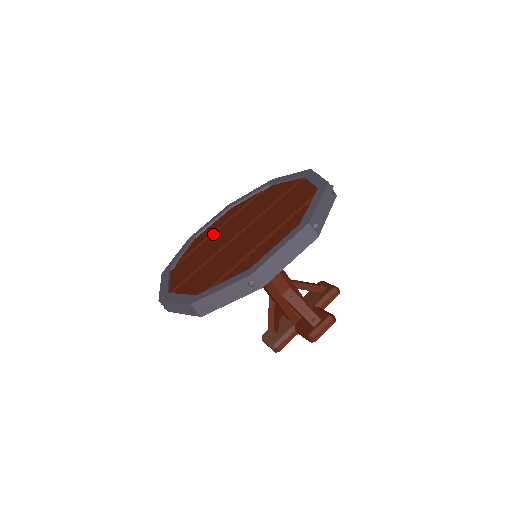
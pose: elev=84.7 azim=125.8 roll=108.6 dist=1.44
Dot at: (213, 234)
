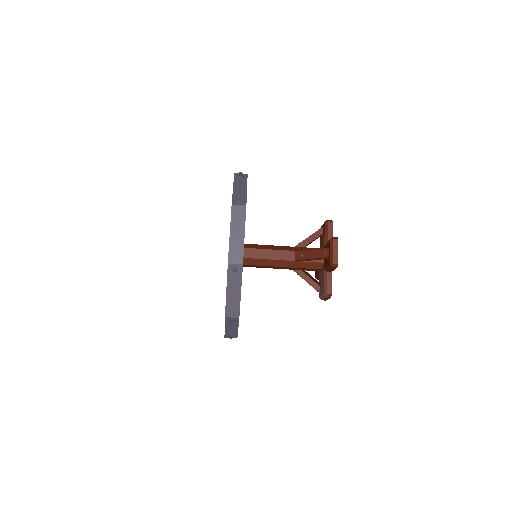
Dot at: occluded
